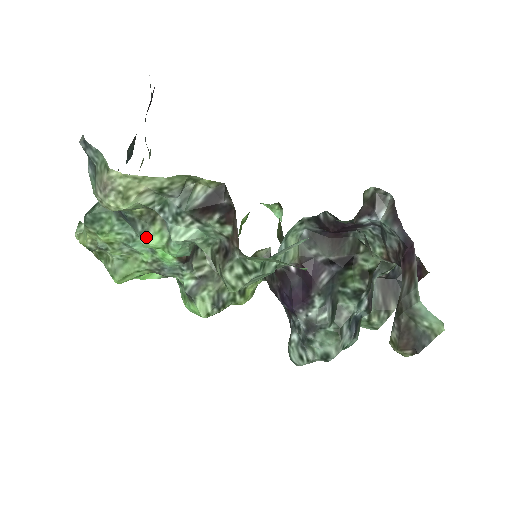
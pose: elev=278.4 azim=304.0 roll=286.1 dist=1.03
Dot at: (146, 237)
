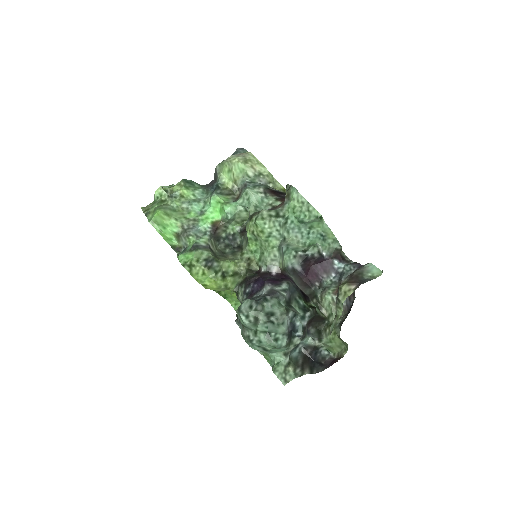
Dot at: (219, 195)
